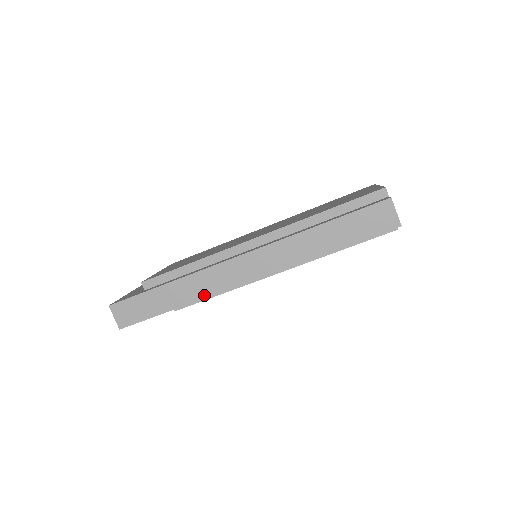
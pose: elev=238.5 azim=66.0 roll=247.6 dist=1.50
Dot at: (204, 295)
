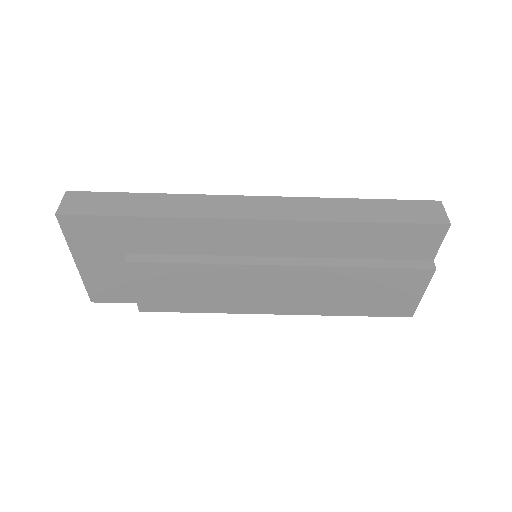
Dot at: (190, 215)
